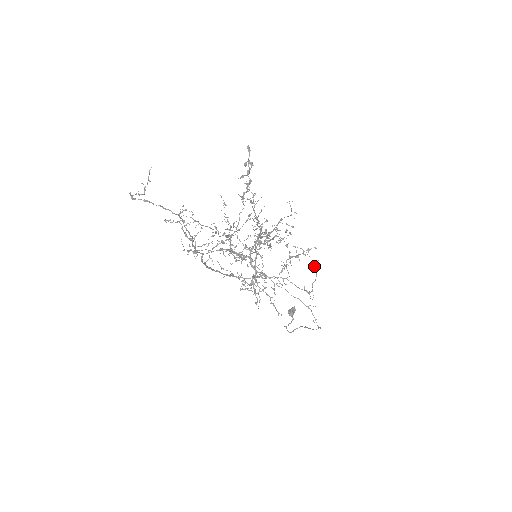
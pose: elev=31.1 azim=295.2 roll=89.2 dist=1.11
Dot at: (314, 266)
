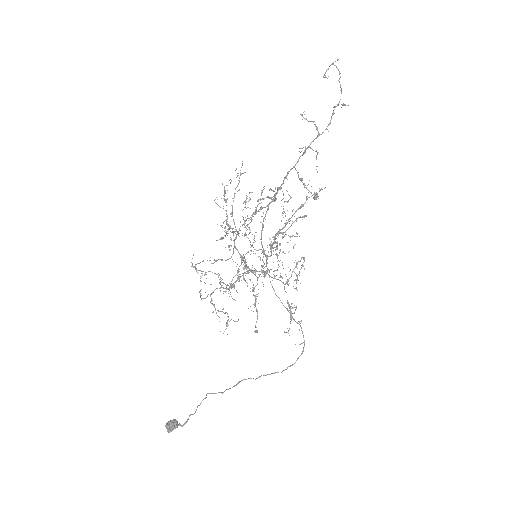
Dot at: occluded
